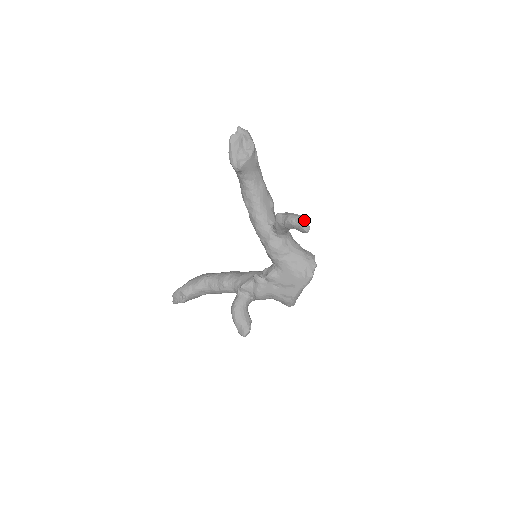
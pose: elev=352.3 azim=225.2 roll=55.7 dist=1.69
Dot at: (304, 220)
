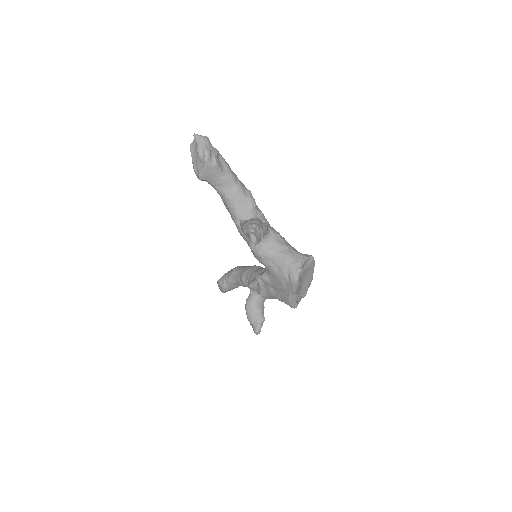
Dot at: (249, 232)
